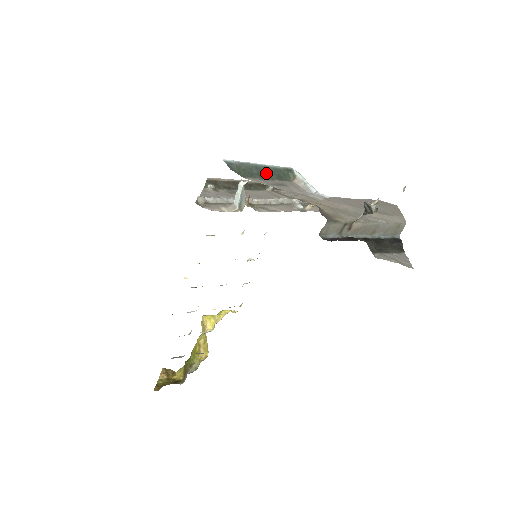
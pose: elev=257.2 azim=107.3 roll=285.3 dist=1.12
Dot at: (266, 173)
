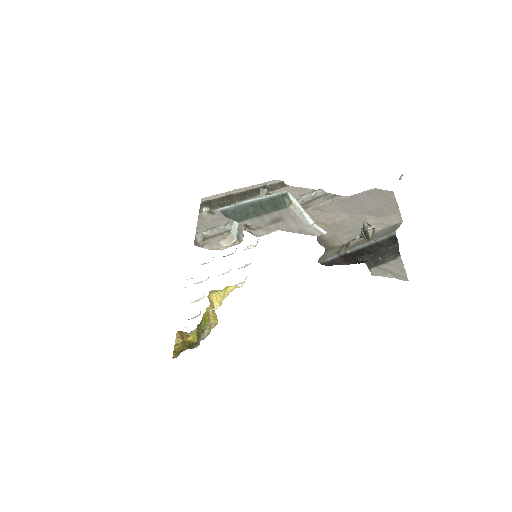
Dot at: (262, 207)
